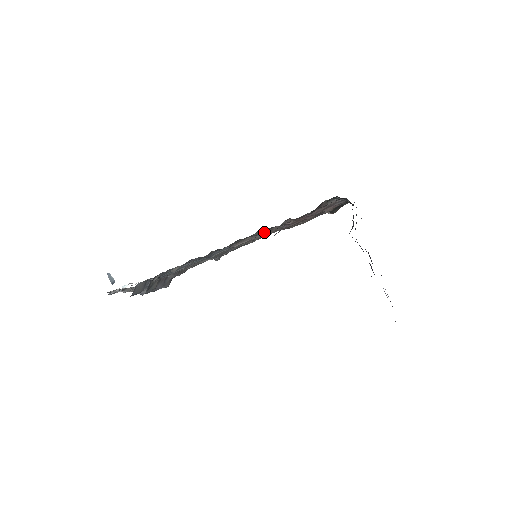
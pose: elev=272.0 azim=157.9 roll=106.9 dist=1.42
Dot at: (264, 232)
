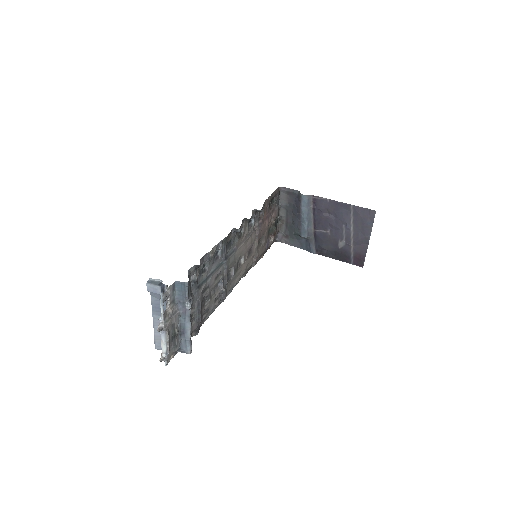
Dot at: (250, 233)
